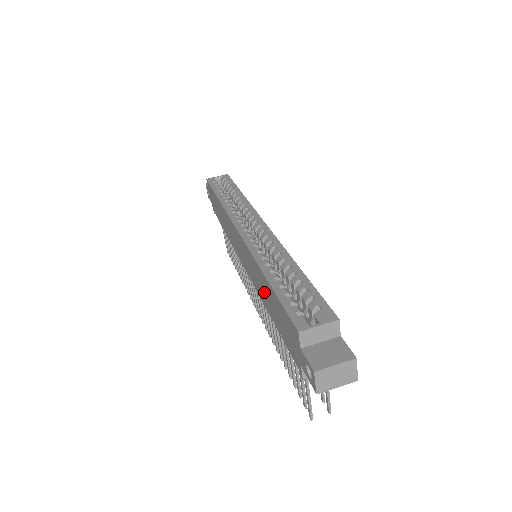
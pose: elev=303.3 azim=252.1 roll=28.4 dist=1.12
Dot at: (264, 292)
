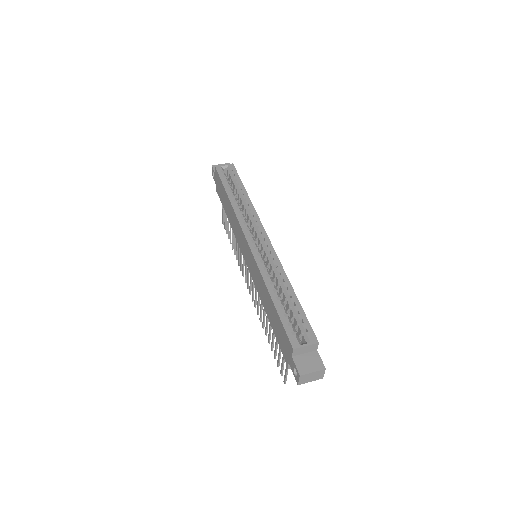
Dot at: (265, 299)
